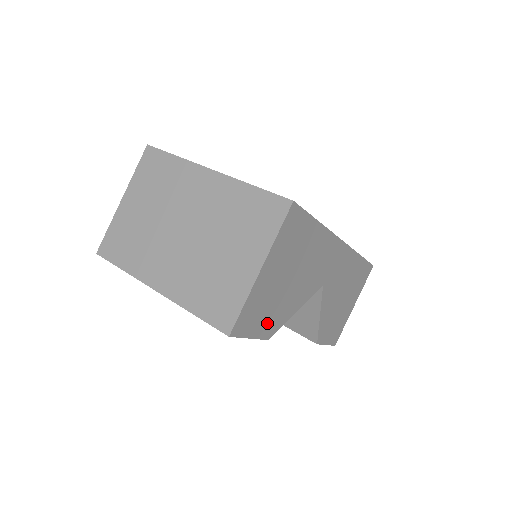
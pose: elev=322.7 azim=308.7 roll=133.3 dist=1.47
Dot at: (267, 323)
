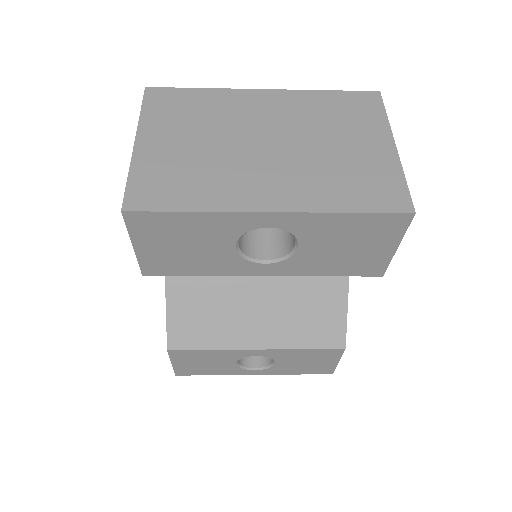
Dot at: occluded
